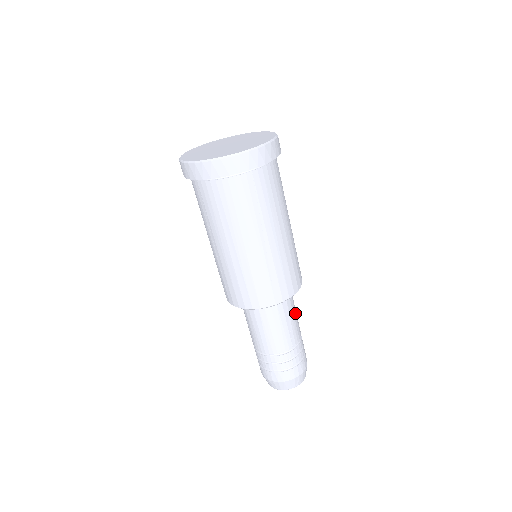
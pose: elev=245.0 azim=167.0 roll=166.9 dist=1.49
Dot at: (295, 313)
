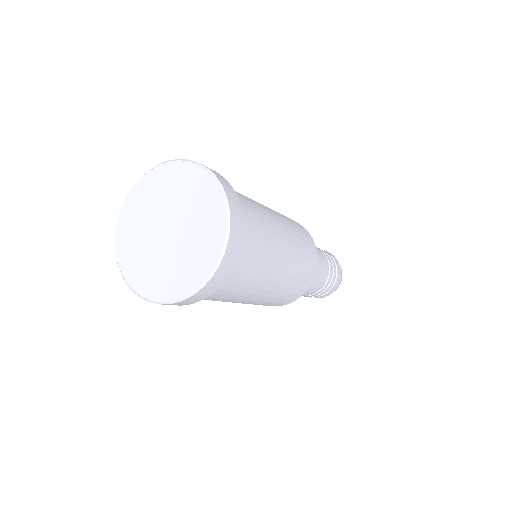
Dot at: (313, 280)
